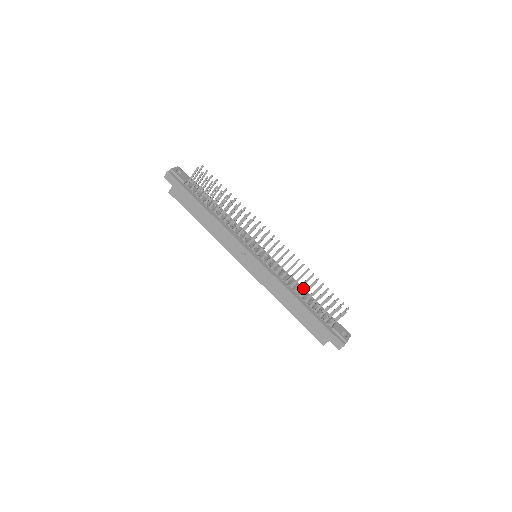
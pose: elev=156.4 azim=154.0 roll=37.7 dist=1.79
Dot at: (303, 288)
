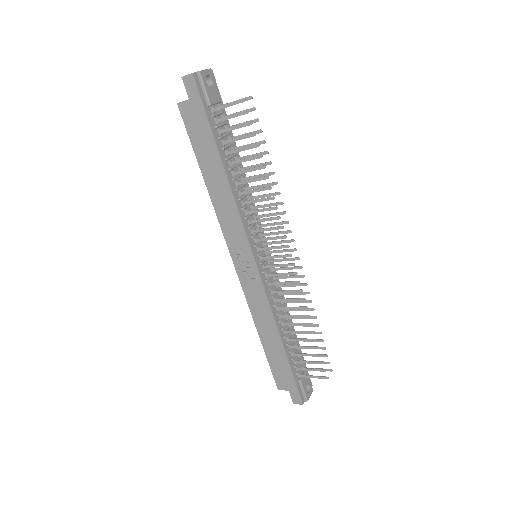
Dot at: occluded
